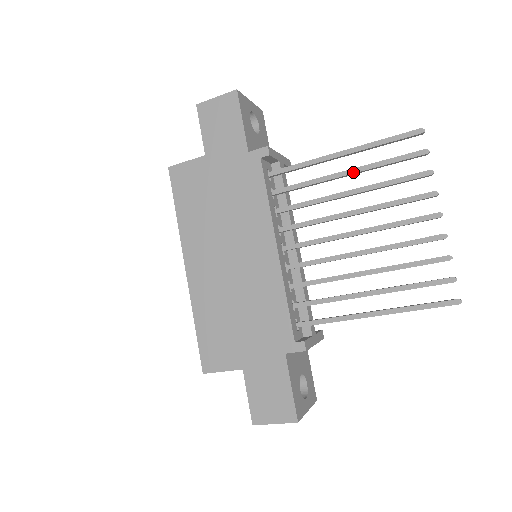
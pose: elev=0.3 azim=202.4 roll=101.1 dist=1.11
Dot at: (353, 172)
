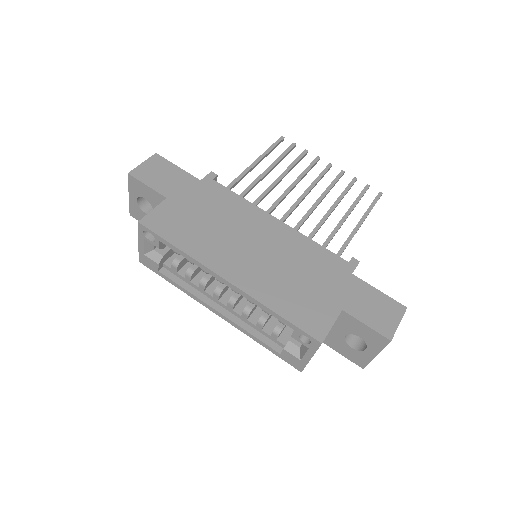
Dot at: (271, 167)
